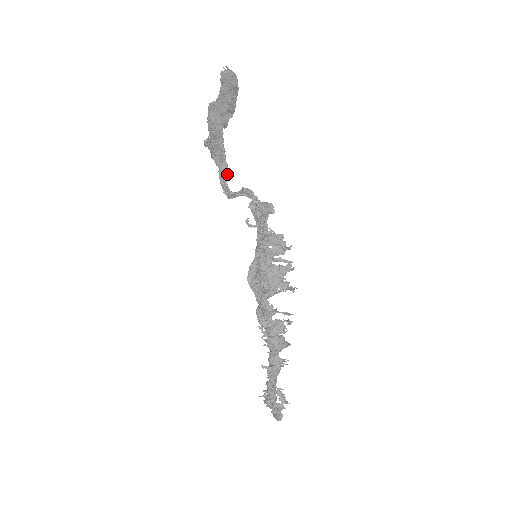
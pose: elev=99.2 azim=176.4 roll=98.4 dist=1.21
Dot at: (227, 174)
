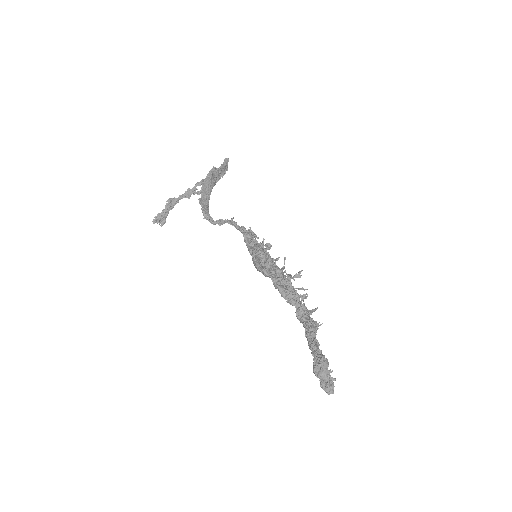
Dot at: (207, 213)
